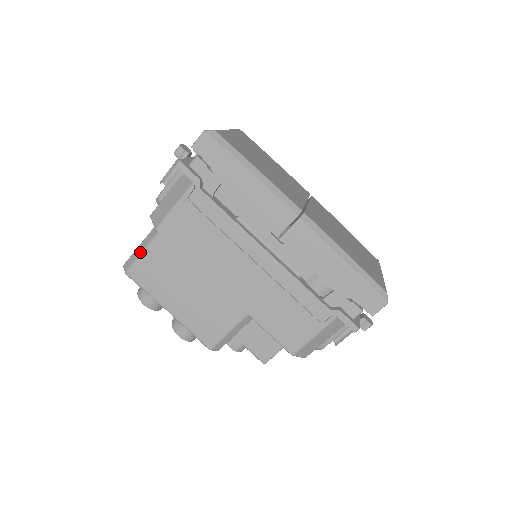
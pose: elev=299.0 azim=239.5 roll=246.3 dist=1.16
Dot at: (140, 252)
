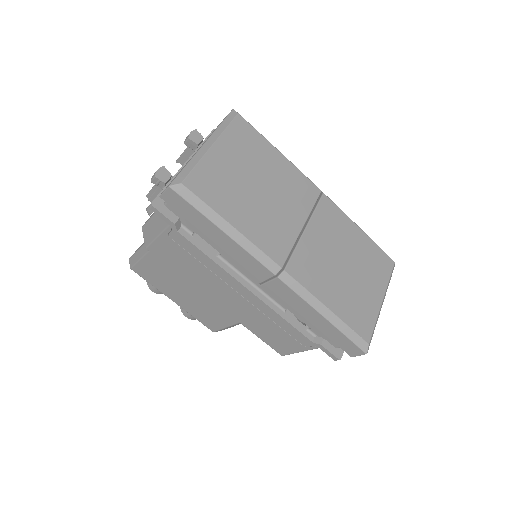
Dot at: (138, 259)
